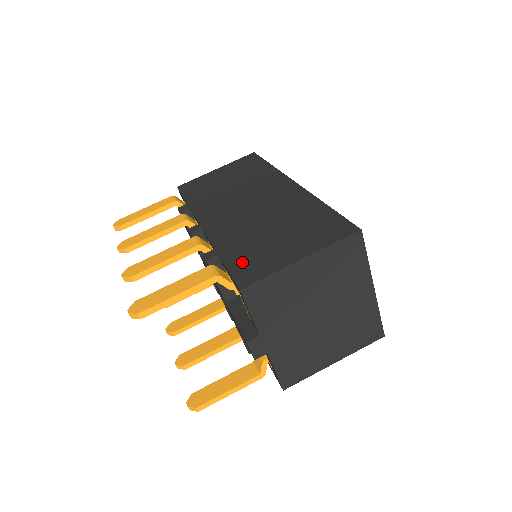
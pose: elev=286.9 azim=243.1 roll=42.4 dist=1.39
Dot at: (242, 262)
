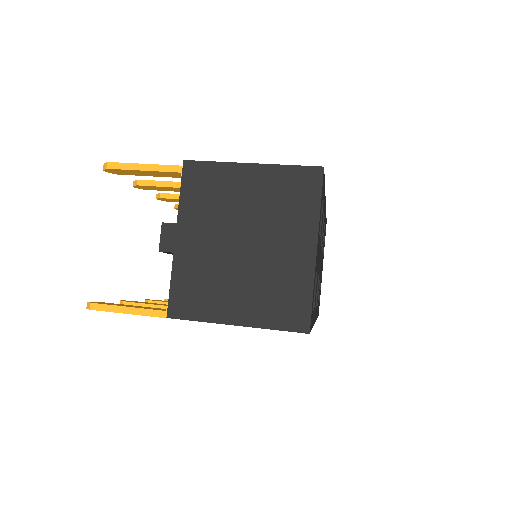
Dot at: occluded
